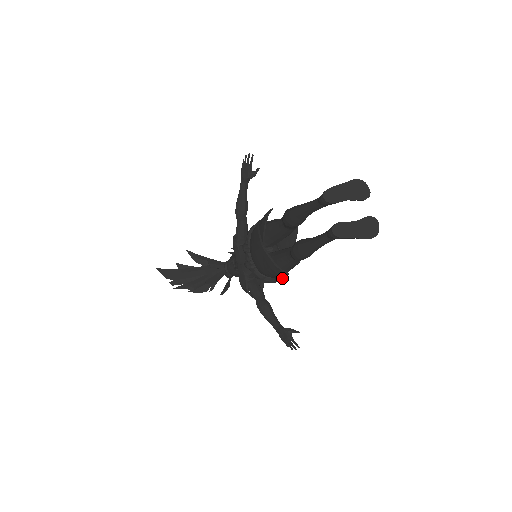
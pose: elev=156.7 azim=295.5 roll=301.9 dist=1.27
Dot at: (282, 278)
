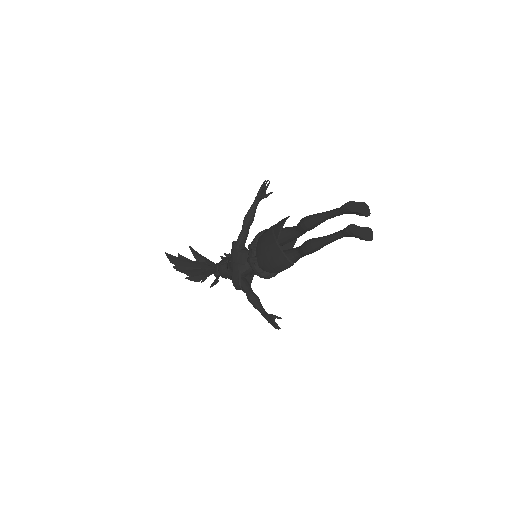
Dot at: occluded
